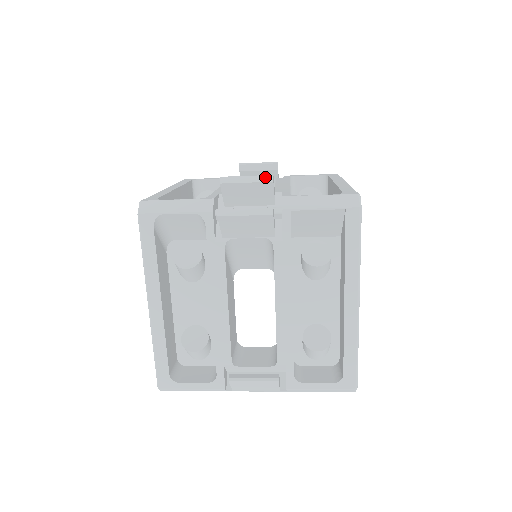
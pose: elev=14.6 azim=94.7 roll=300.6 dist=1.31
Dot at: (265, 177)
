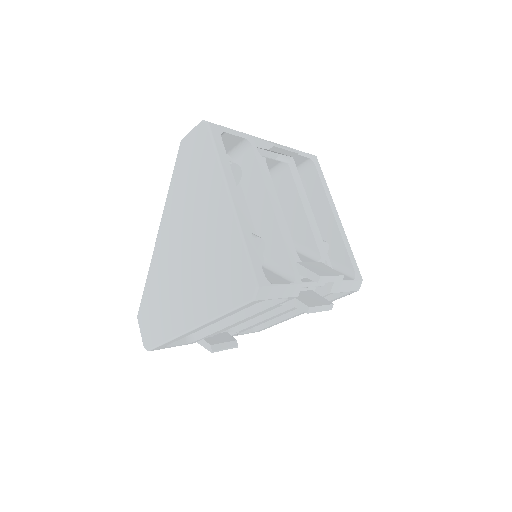
Dot at: (340, 277)
